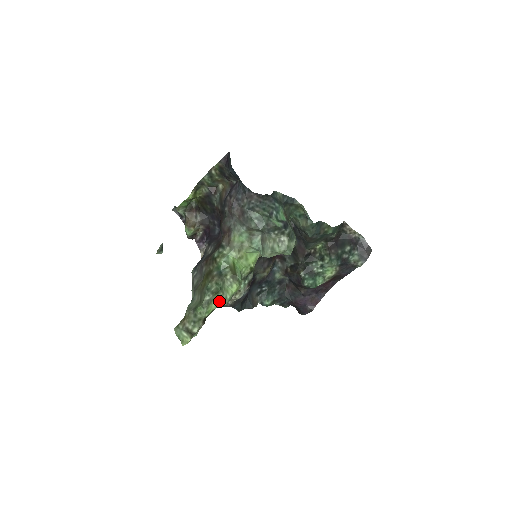
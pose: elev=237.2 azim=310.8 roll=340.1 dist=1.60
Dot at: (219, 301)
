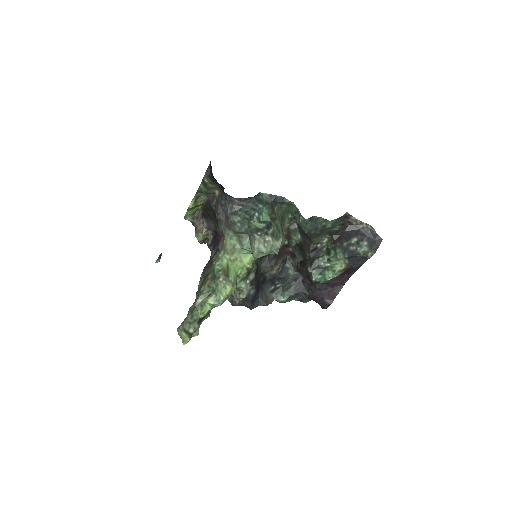
Dot at: (213, 303)
